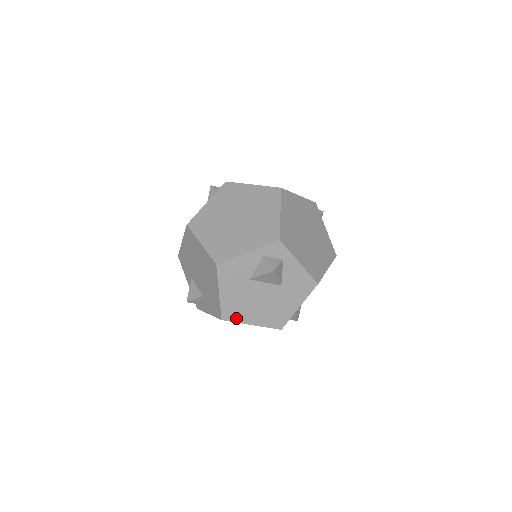
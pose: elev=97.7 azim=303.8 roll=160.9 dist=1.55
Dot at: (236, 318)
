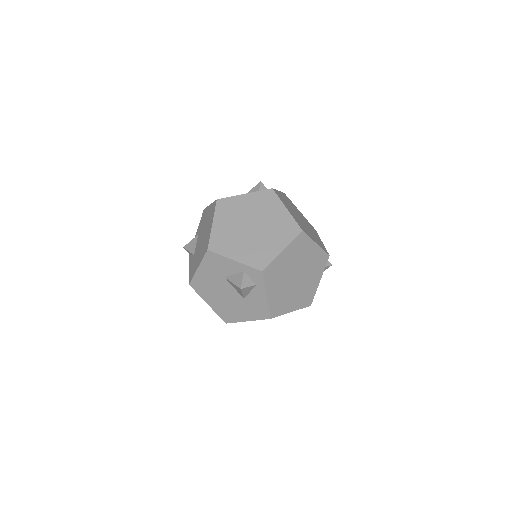
Dot at: (200, 291)
